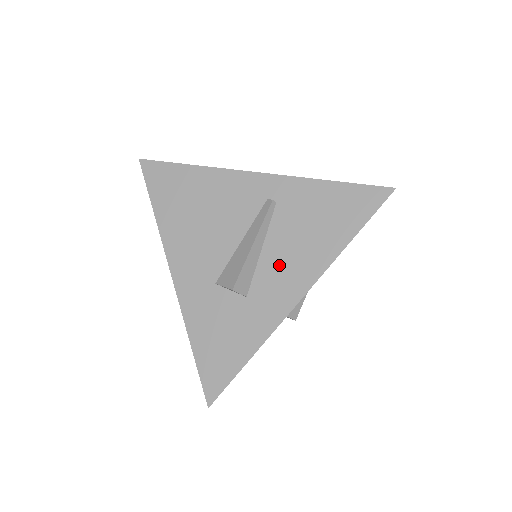
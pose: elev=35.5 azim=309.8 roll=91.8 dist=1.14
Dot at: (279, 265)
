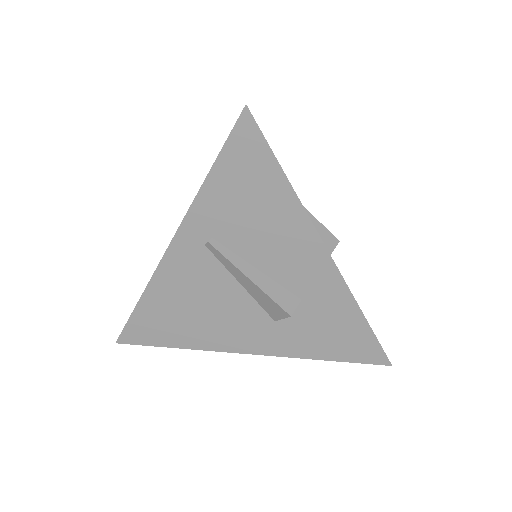
Dot at: (282, 260)
